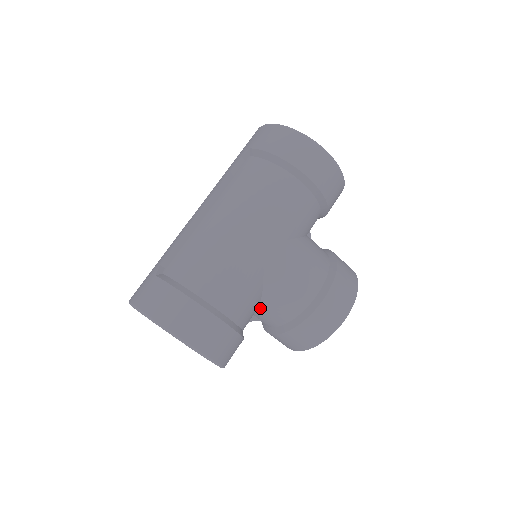
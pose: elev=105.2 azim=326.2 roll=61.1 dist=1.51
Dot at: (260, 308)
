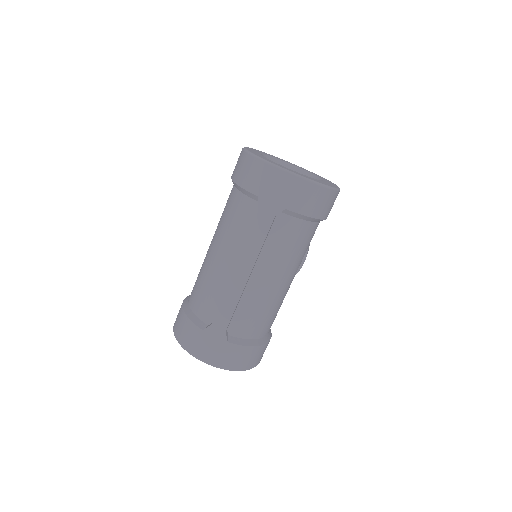
Dot at: occluded
